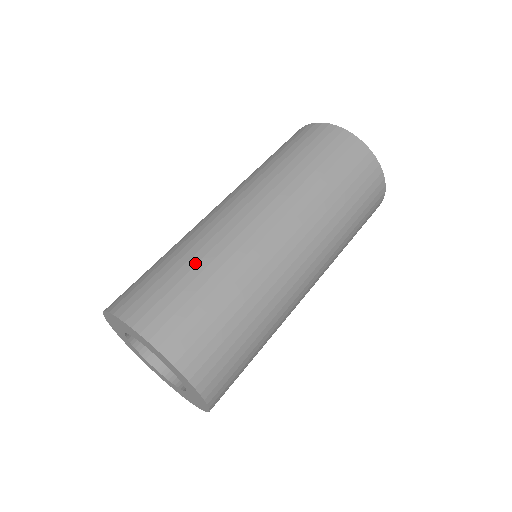
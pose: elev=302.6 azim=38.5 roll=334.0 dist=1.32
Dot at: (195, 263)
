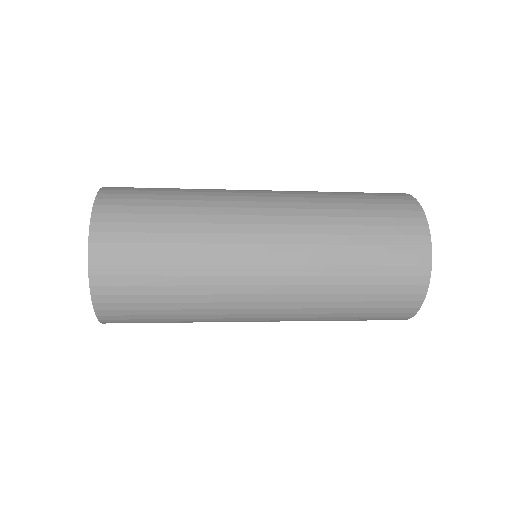
Dot at: occluded
